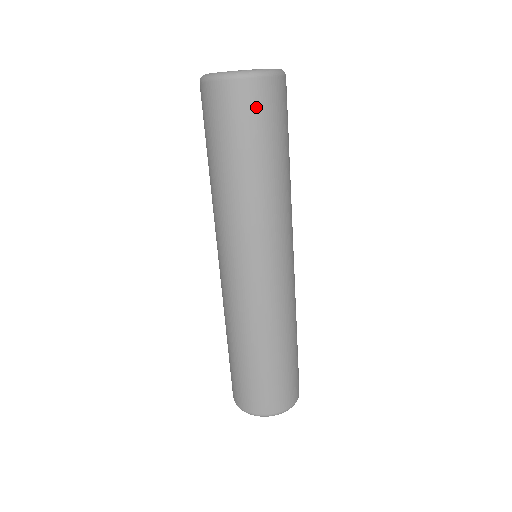
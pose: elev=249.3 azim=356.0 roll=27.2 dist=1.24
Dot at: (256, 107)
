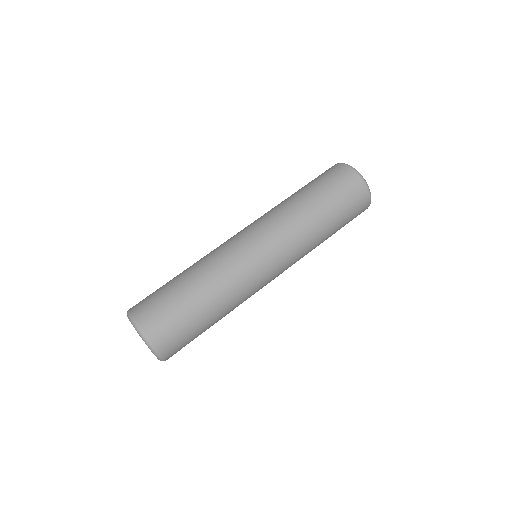
Dot at: (357, 207)
